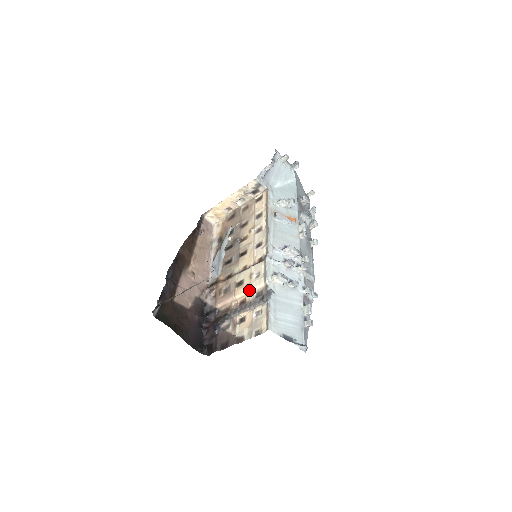
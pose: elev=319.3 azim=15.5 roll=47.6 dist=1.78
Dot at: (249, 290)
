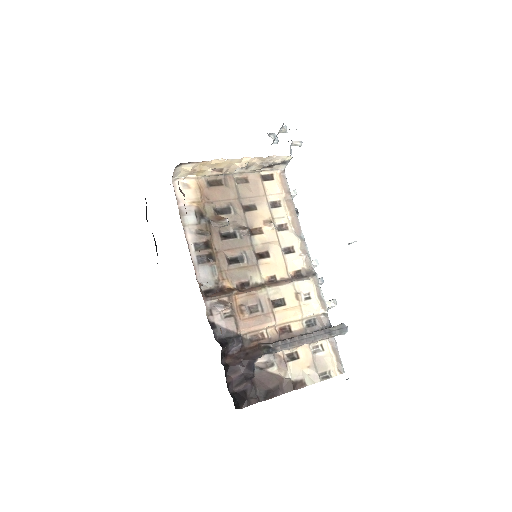
Dot at: (299, 316)
